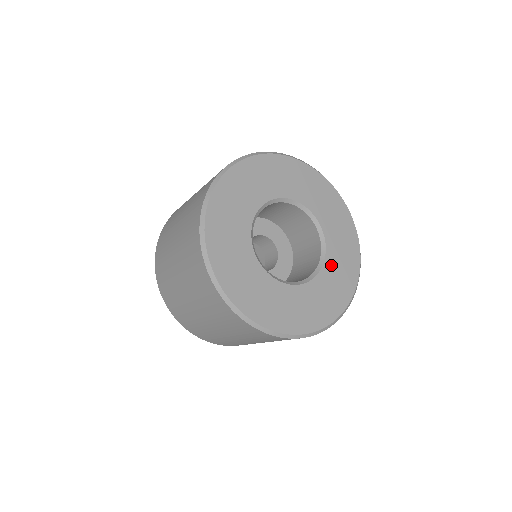
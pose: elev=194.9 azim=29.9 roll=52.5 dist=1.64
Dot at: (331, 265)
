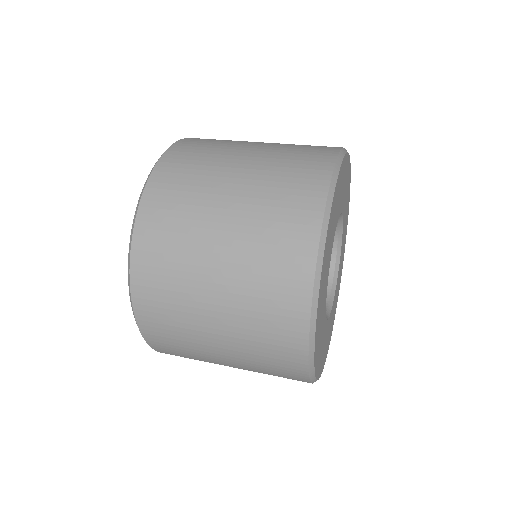
Dot at: (344, 226)
